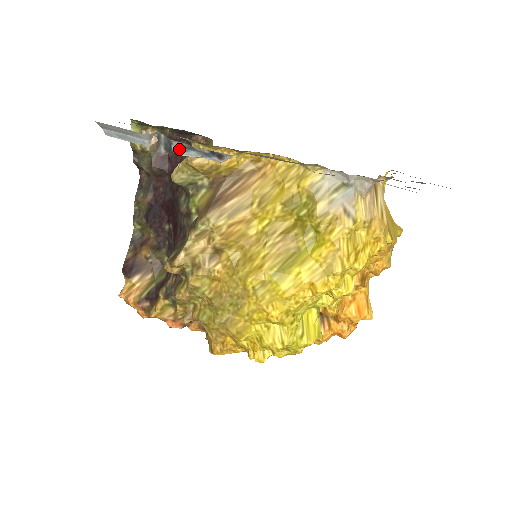
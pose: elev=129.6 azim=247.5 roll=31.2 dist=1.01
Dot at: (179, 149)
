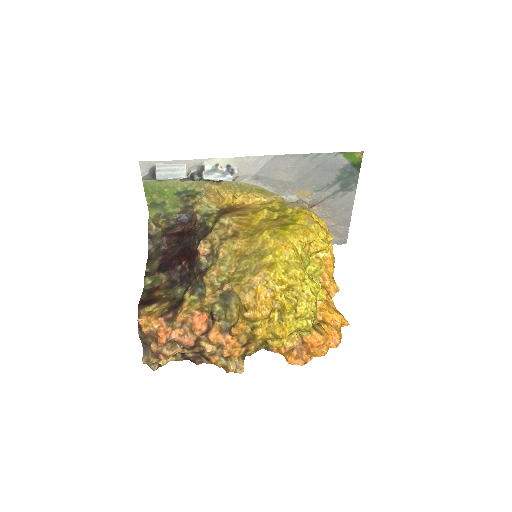
Dot at: (207, 173)
